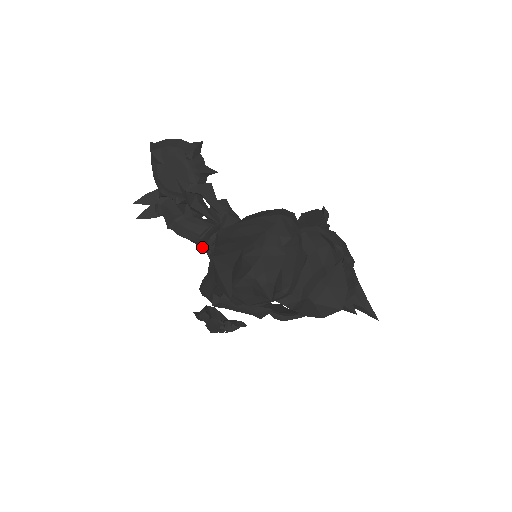
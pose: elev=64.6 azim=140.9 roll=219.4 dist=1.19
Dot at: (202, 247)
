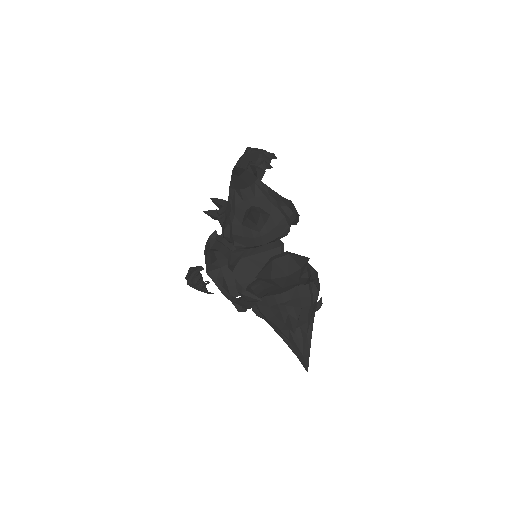
Dot at: occluded
